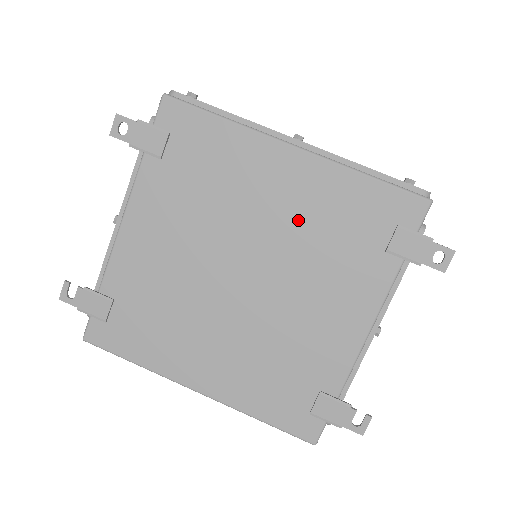
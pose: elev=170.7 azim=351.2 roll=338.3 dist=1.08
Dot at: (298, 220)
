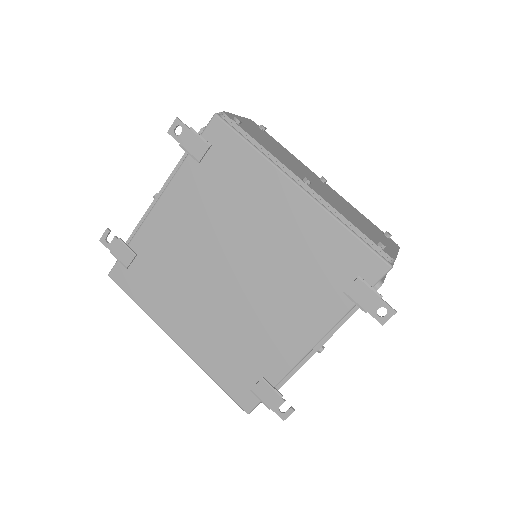
Dot at: (286, 245)
